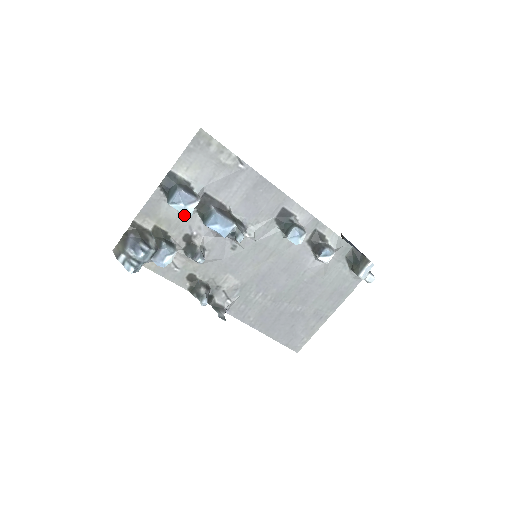
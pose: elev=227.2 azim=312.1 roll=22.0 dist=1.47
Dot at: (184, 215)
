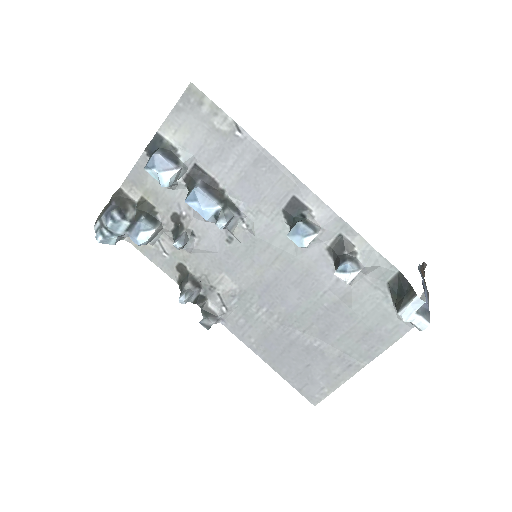
Dot at: (172, 189)
